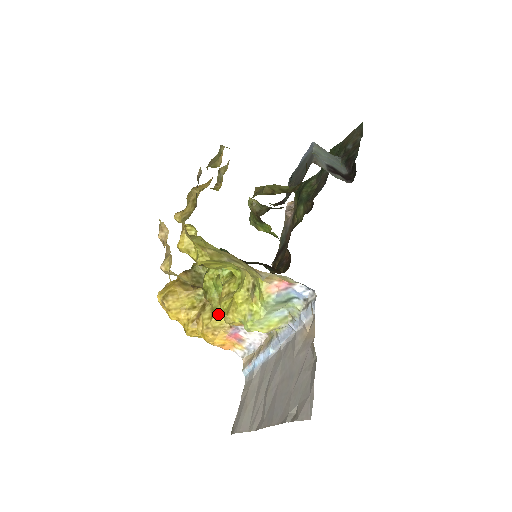
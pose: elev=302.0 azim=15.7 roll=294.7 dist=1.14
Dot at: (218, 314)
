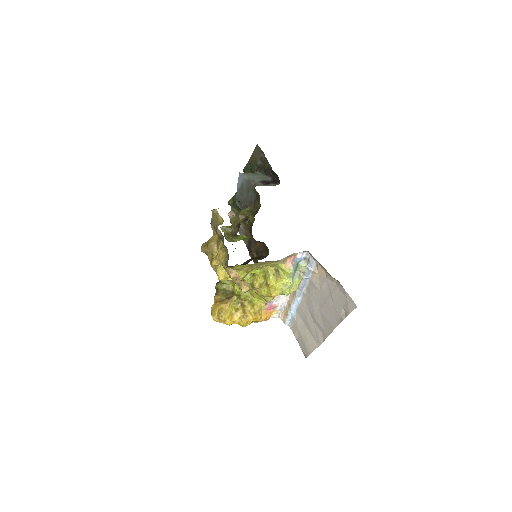
Dot at: (256, 302)
